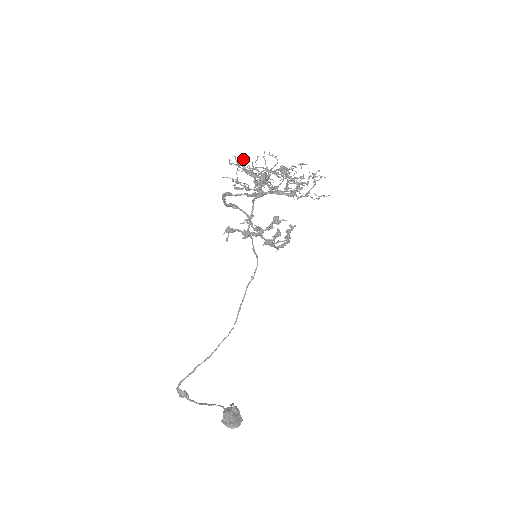
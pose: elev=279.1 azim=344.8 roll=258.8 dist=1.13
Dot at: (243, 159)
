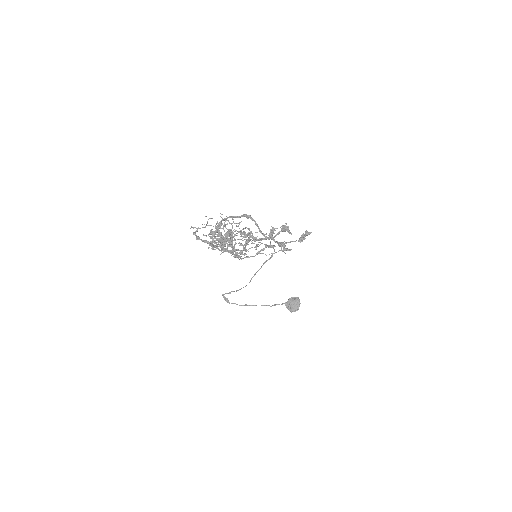
Dot at: occluded
